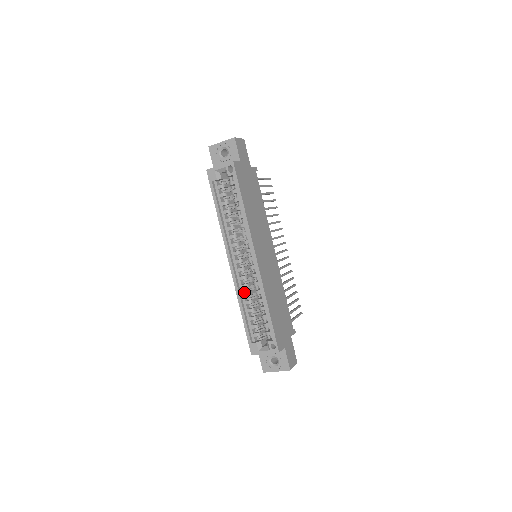
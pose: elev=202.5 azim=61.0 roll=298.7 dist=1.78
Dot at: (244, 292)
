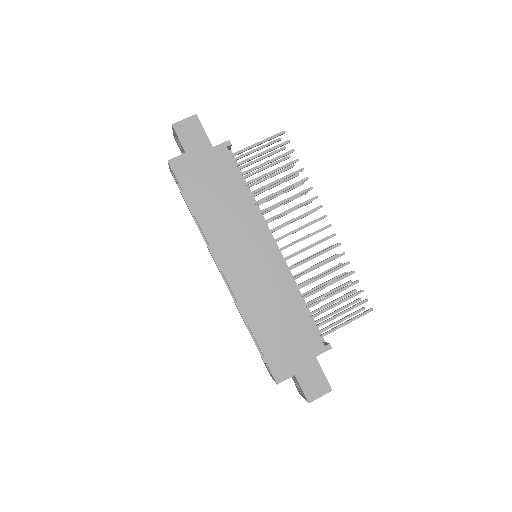
Dot at: occluded
